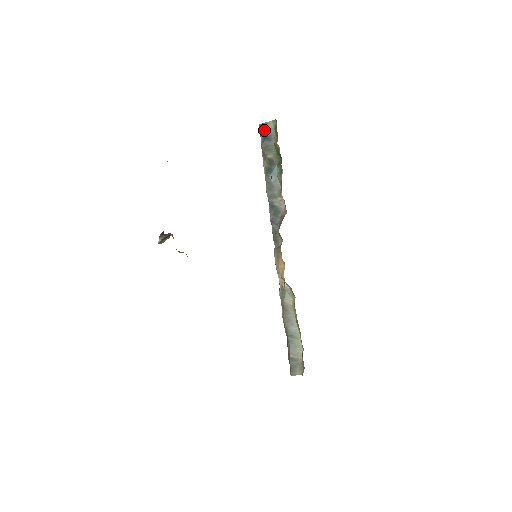
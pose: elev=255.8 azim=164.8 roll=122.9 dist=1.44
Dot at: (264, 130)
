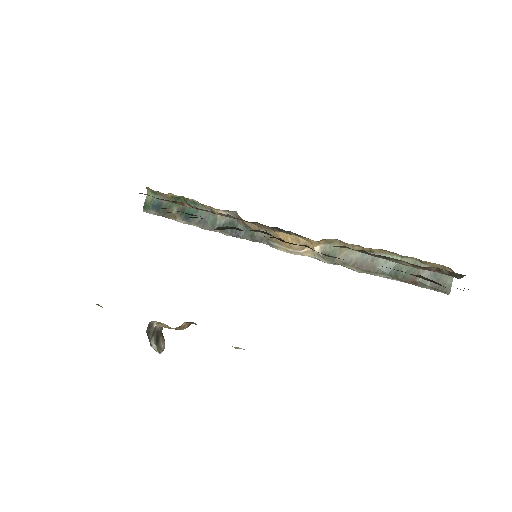
Dot at: (150, 206)
